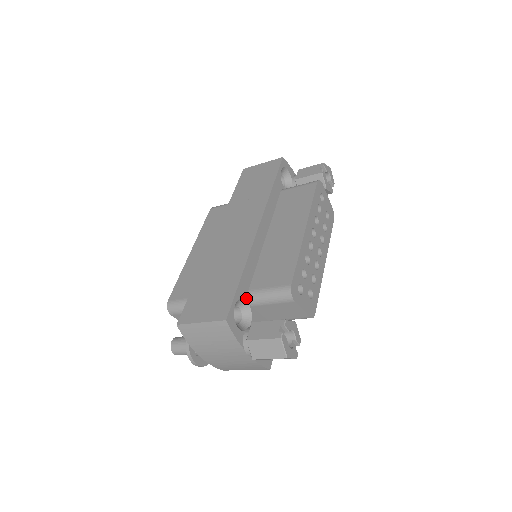
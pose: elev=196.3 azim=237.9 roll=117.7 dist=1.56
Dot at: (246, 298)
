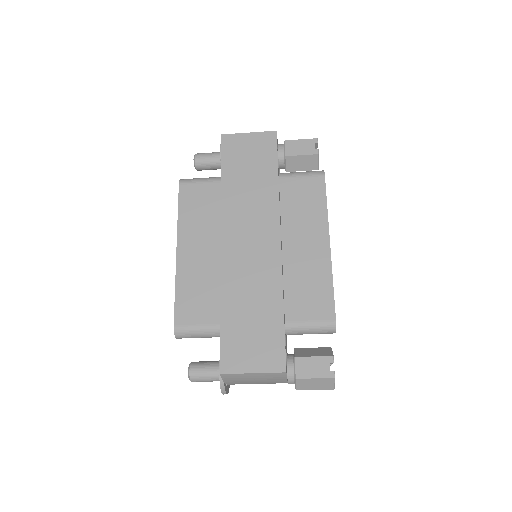
Dot at: (285, 332)
